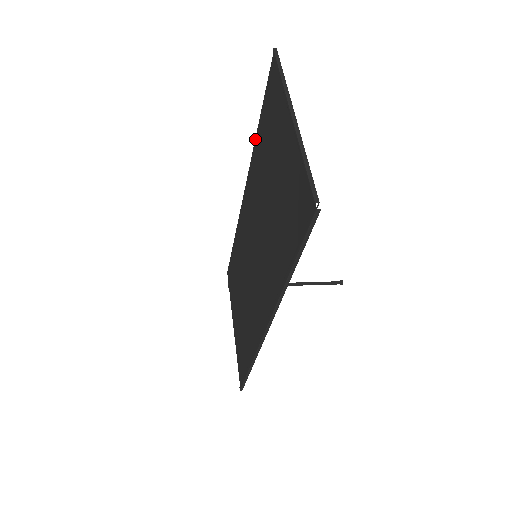
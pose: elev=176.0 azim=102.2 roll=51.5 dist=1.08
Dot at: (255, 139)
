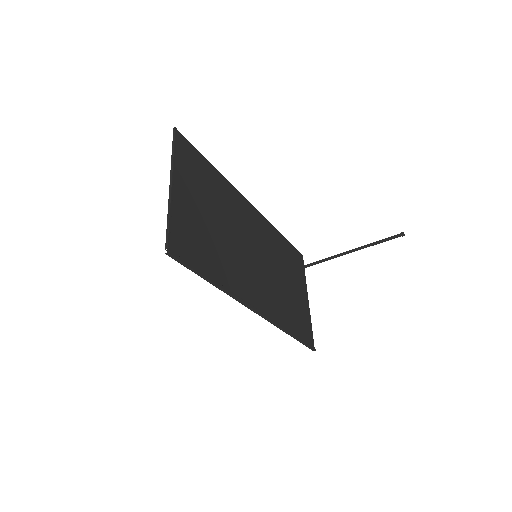
Dot at: (220, 175)
